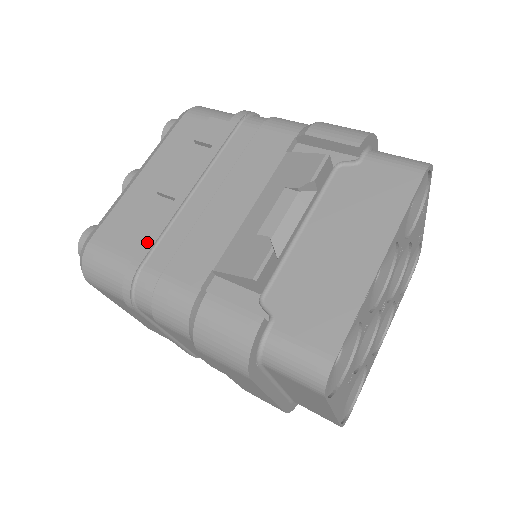
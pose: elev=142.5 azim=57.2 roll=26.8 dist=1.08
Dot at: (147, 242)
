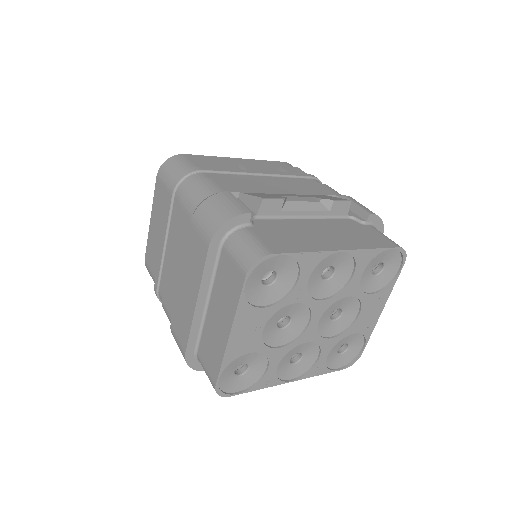
Dot at: (215, 168)
